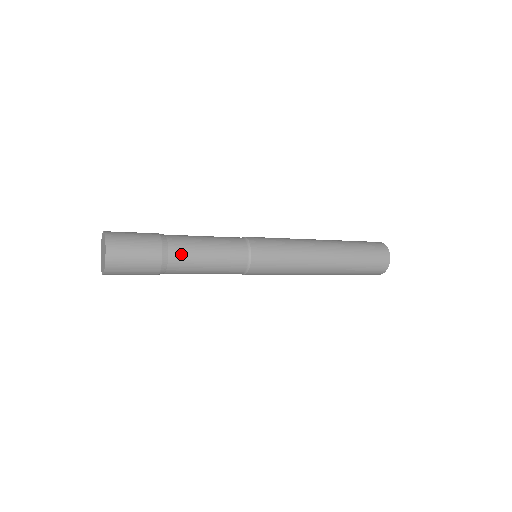
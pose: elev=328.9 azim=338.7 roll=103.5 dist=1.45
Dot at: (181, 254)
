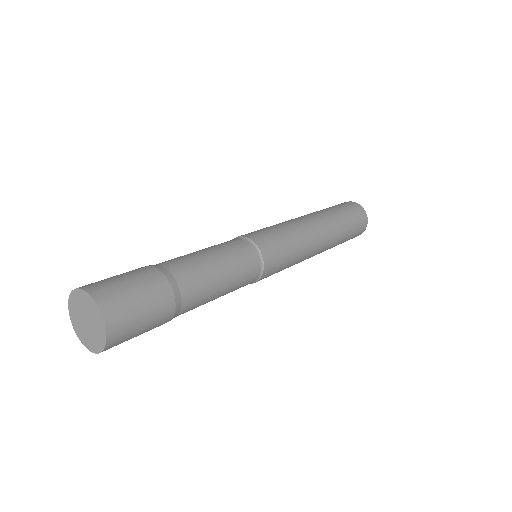
Dot at: (195, 290)
